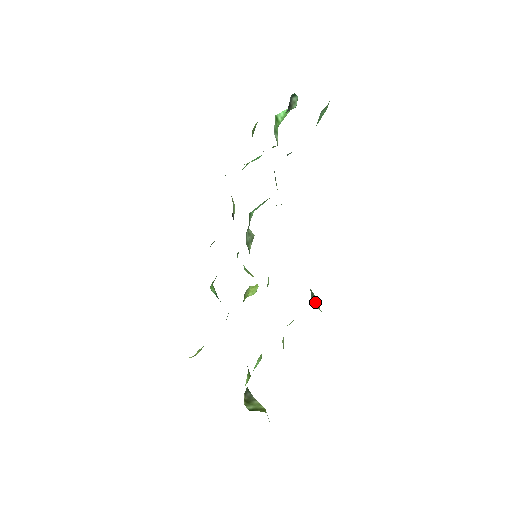
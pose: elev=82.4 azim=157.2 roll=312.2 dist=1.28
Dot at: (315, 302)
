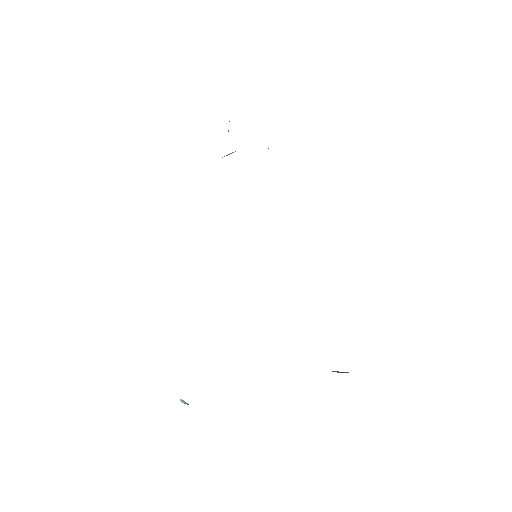
Dot at: occluded
